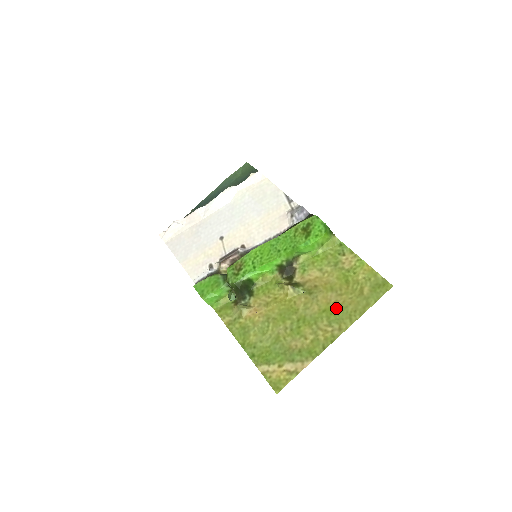
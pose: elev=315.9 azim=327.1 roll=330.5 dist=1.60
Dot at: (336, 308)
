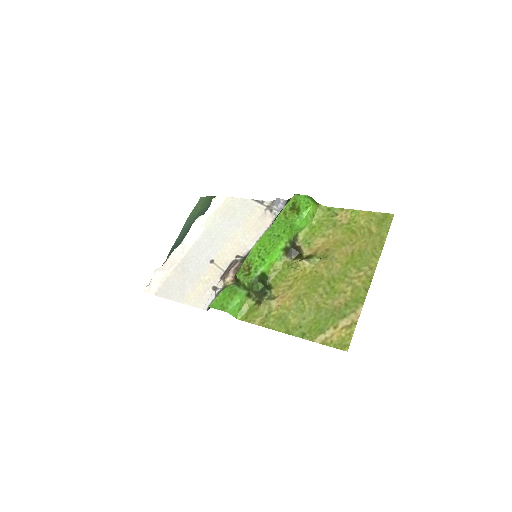
Dot at: (357, 255)
